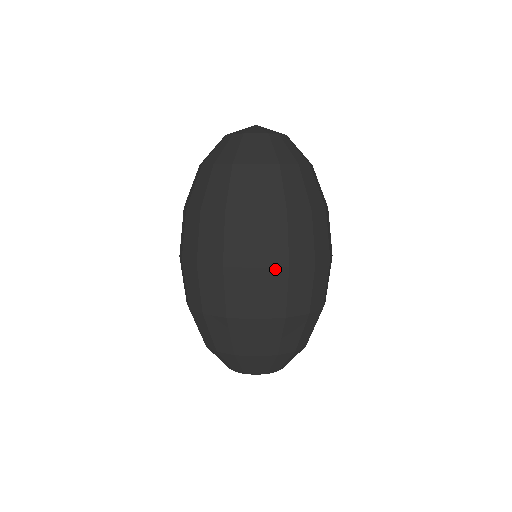
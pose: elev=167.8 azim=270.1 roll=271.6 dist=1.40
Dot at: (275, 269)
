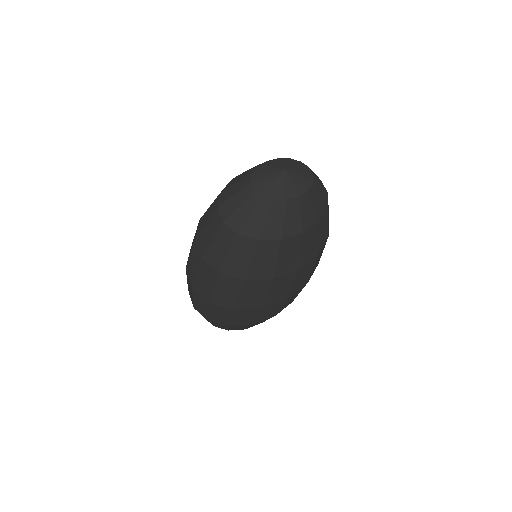
Dot at: (299, 290)
